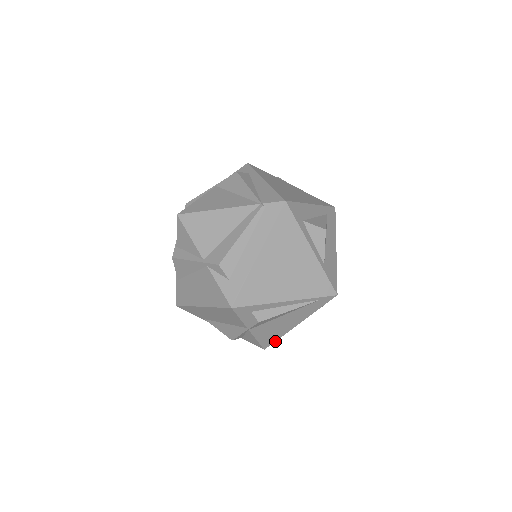
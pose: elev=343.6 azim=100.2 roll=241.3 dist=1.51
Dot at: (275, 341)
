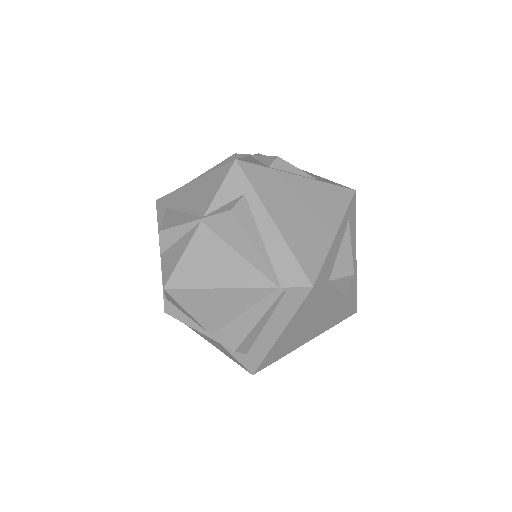
Dot at: occluded
